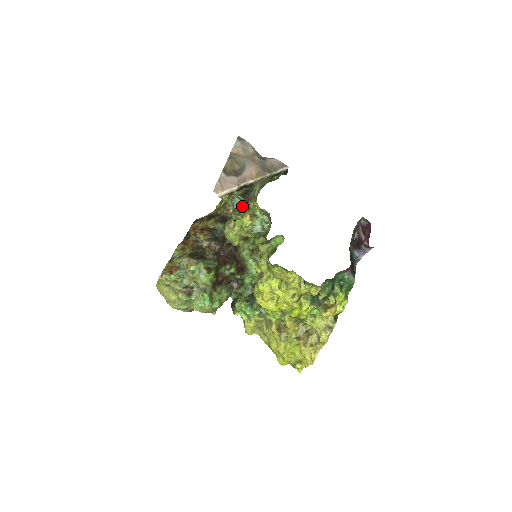
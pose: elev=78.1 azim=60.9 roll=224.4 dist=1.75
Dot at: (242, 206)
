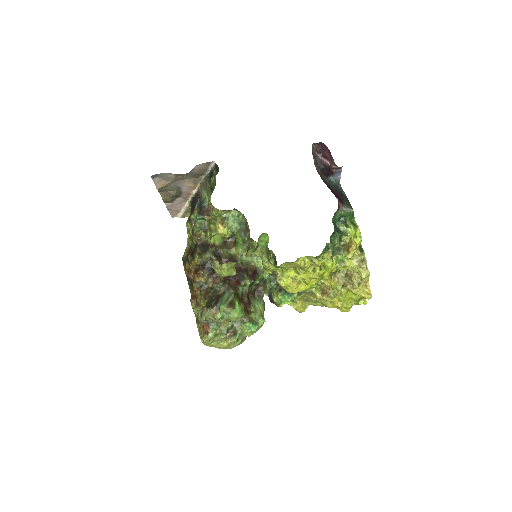
Dot at: (208, 222)
